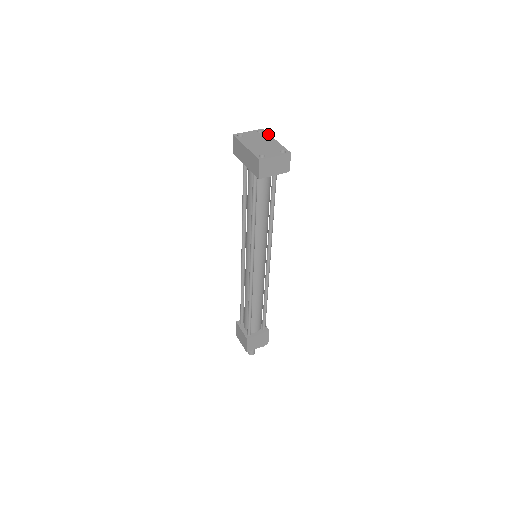
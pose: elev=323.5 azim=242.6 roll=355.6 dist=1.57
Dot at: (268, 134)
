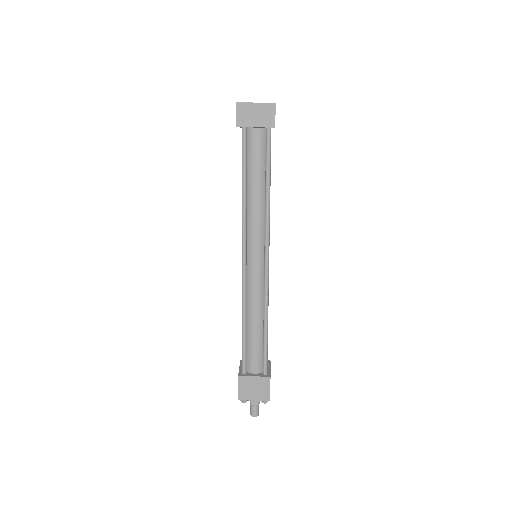
Dot at: occluded
